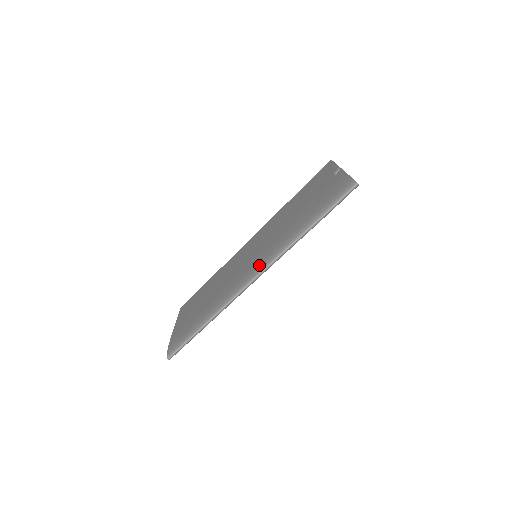
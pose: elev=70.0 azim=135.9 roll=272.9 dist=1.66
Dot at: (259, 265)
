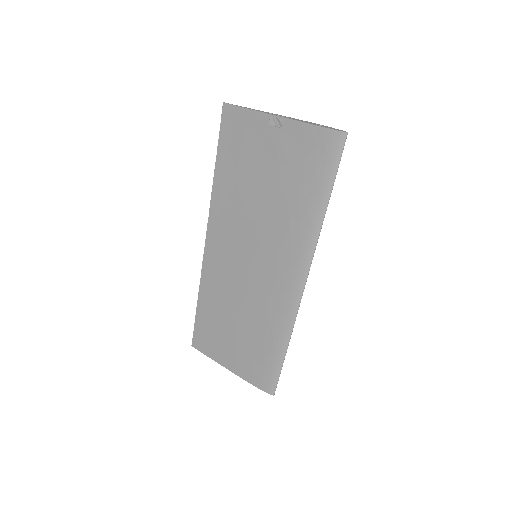
Dot at: (296, 268)
